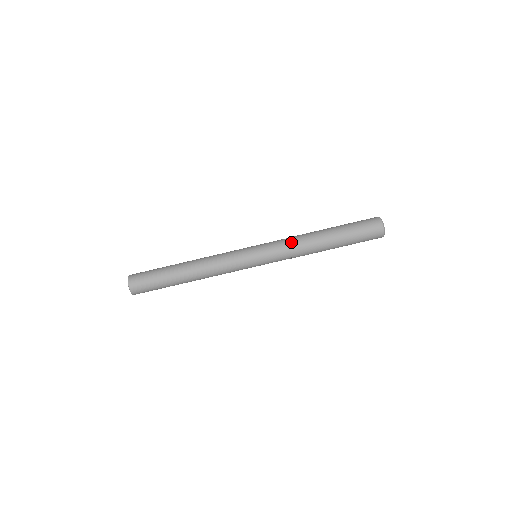
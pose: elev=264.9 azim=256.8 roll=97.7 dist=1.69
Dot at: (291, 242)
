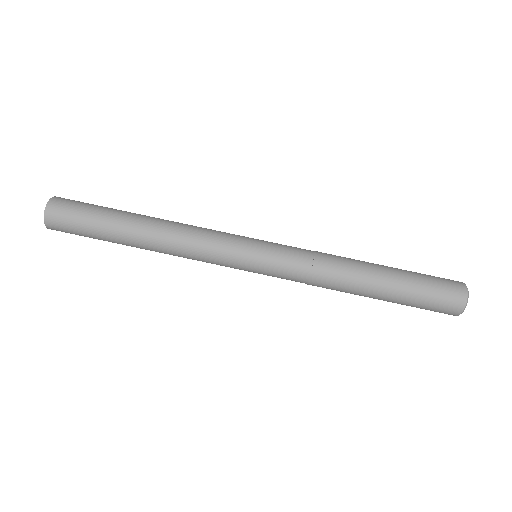
Dot at: (315, 274)
